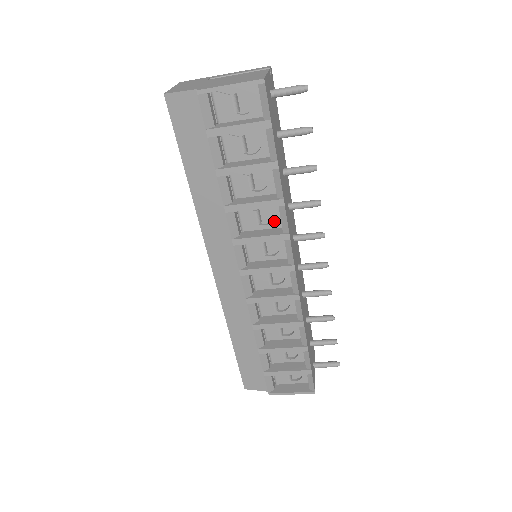
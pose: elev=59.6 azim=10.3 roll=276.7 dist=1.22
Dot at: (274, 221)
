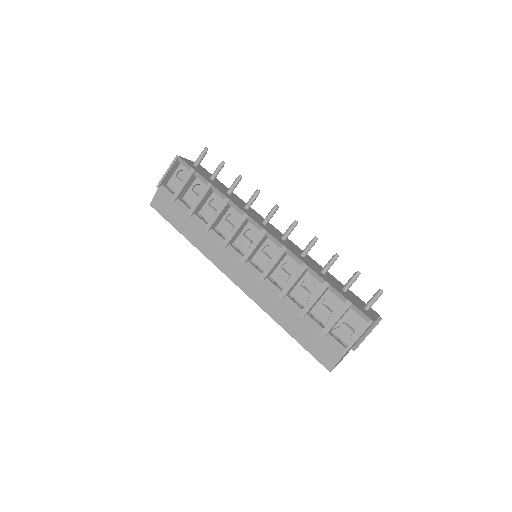
Dot at: (239, 219)
